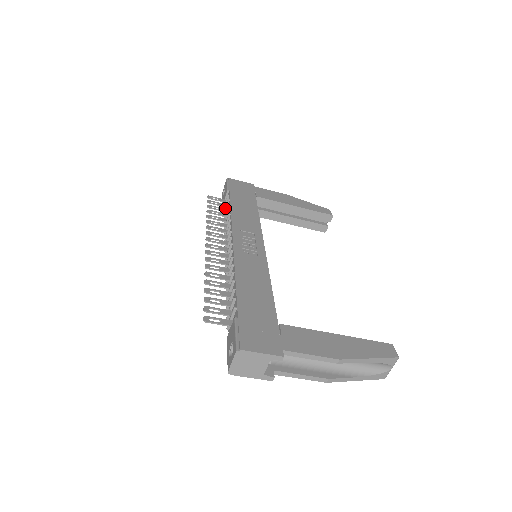
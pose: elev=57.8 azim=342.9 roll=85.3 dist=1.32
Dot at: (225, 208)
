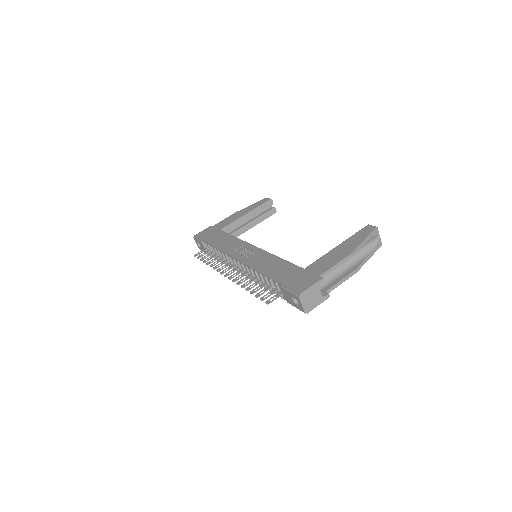
Dot at: (211, 252)
